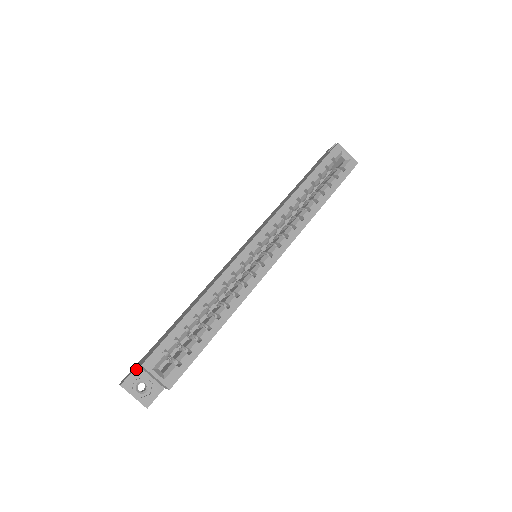
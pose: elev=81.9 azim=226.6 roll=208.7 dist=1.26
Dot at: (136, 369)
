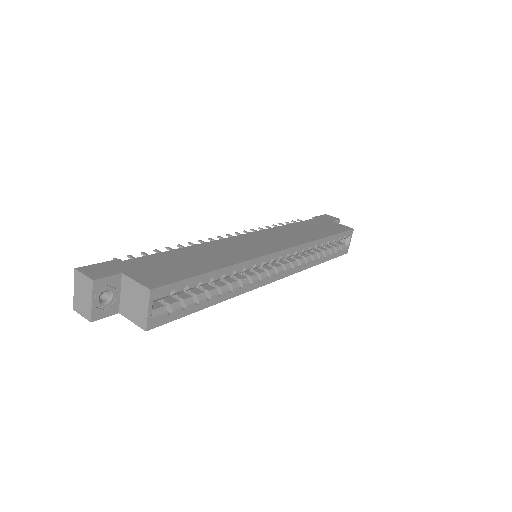
Dot at: (117, 275)
